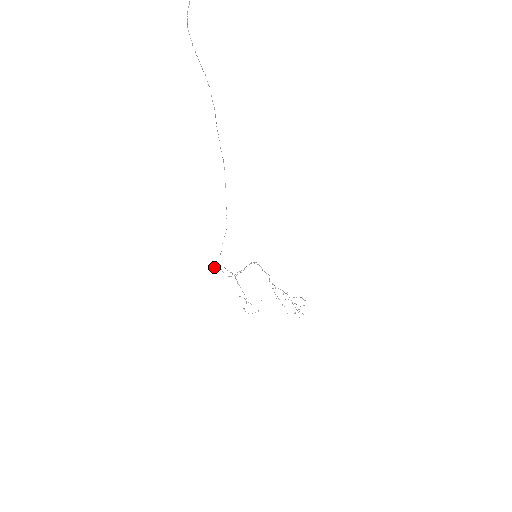
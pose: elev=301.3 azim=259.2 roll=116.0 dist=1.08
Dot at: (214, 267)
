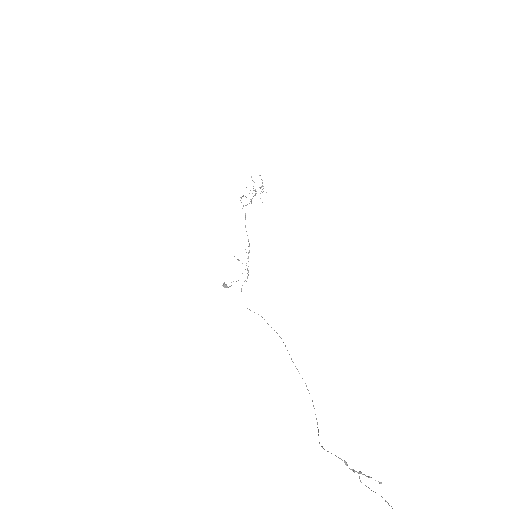
Dot at: (225, 287)
